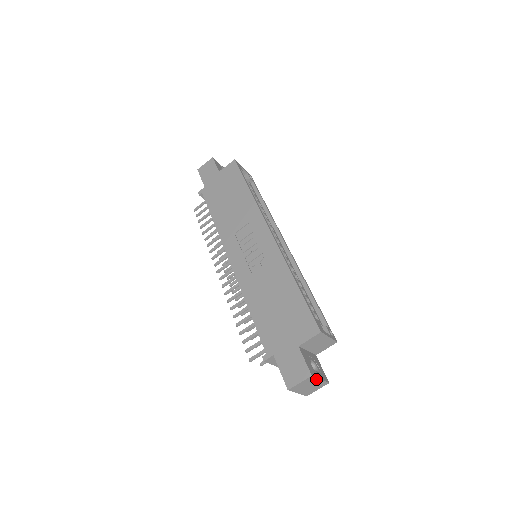
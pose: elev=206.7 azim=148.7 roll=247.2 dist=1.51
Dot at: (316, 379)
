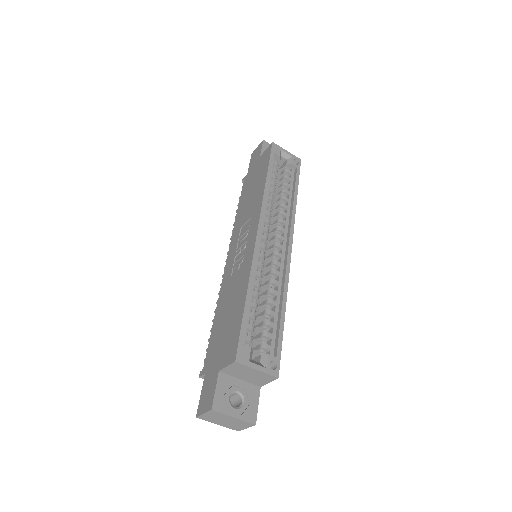
Dot at: (226, 415)
